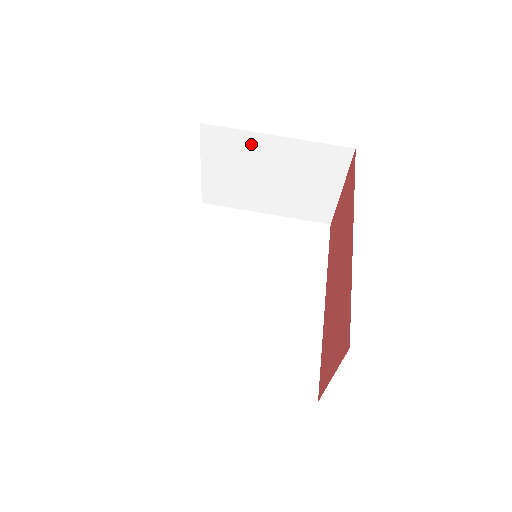
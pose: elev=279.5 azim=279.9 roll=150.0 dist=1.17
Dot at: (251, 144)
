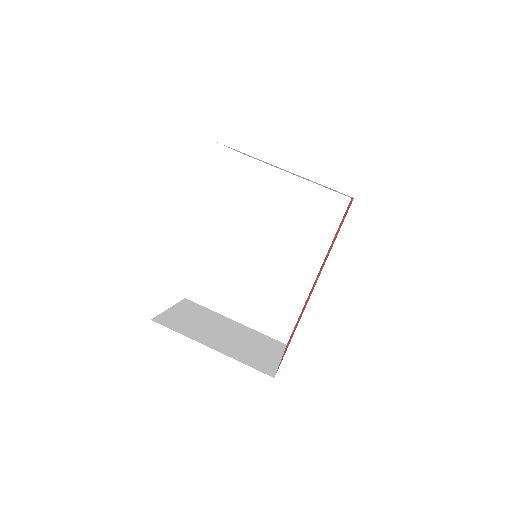
Dot at: occluded
